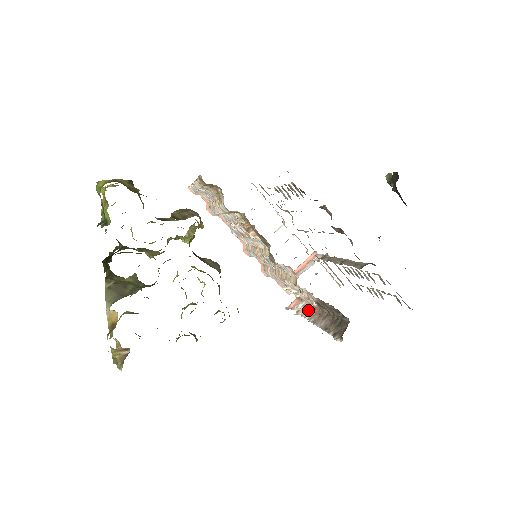
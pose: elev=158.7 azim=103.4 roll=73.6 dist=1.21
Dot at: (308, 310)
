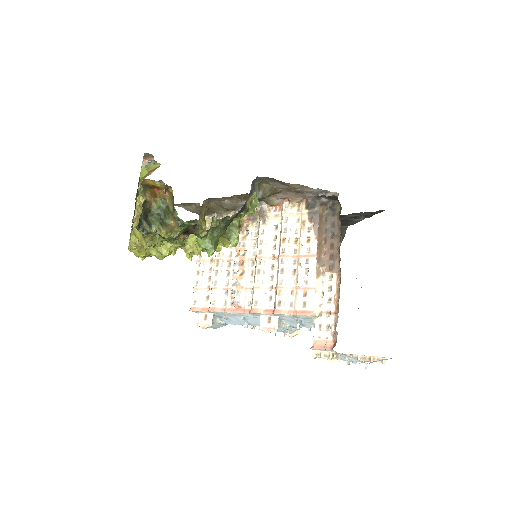
Dot at: occluded
